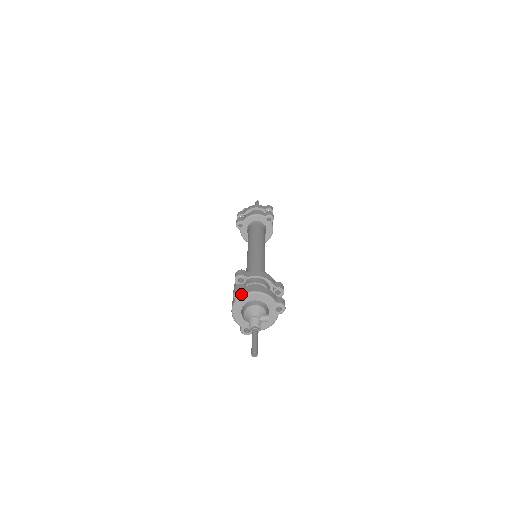
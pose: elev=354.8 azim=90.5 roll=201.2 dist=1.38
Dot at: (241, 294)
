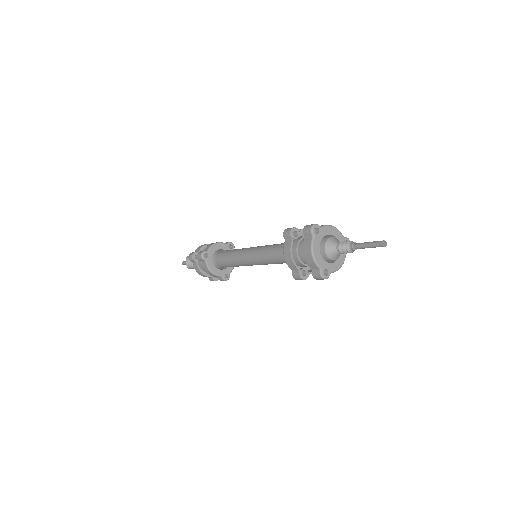
Dot at: occluded
